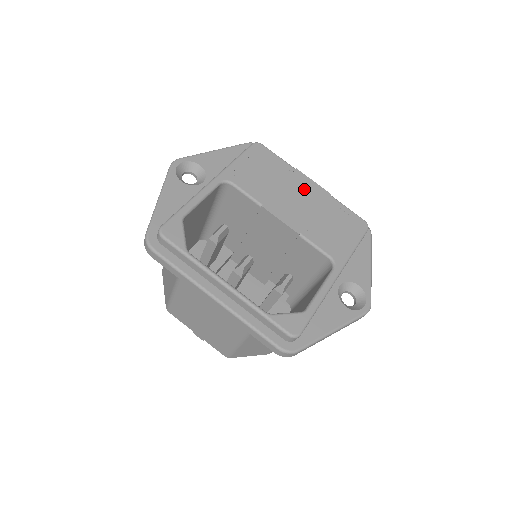
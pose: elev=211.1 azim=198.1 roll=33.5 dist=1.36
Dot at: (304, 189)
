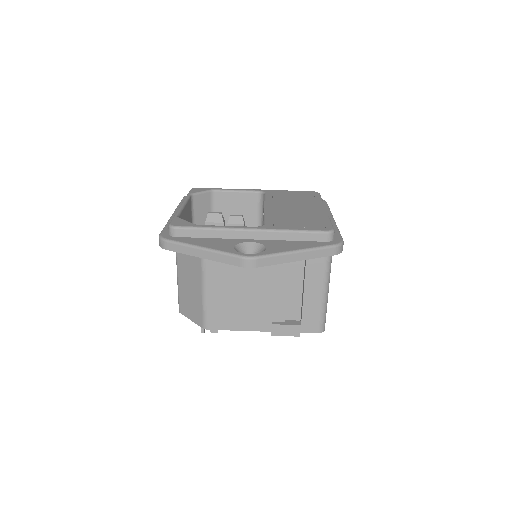
Dot at: (310, 207)
